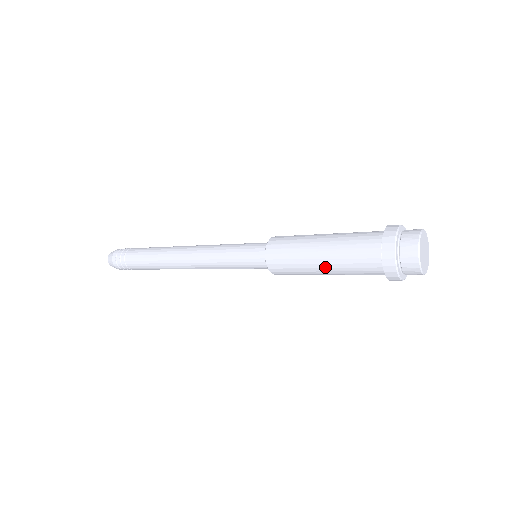
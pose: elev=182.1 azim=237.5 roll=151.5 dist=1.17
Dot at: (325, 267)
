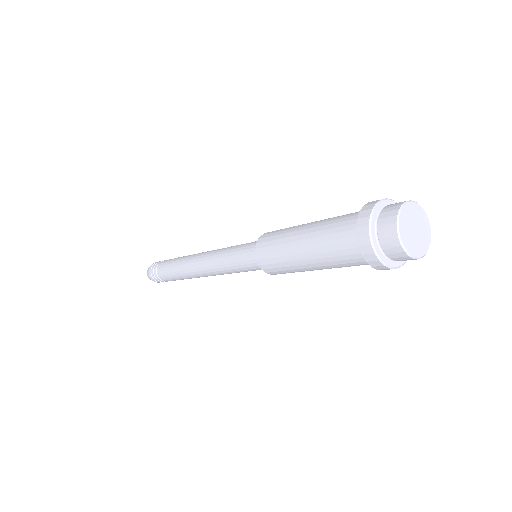
Dot at: (318, 269)
